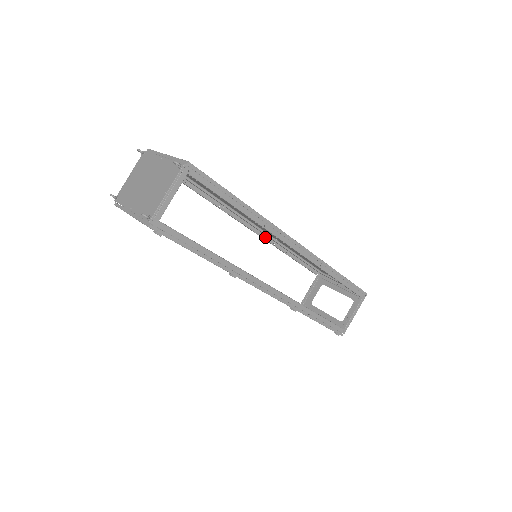
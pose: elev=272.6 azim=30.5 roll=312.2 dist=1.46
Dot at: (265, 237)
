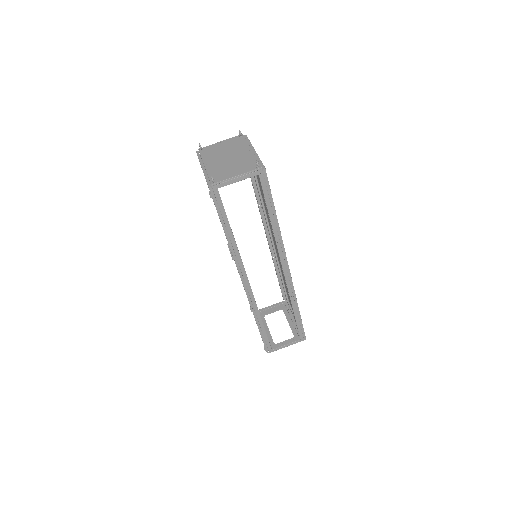
Dot at: (271, 248)
